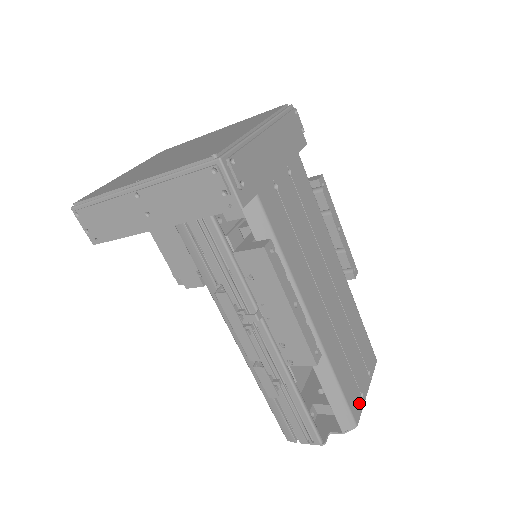
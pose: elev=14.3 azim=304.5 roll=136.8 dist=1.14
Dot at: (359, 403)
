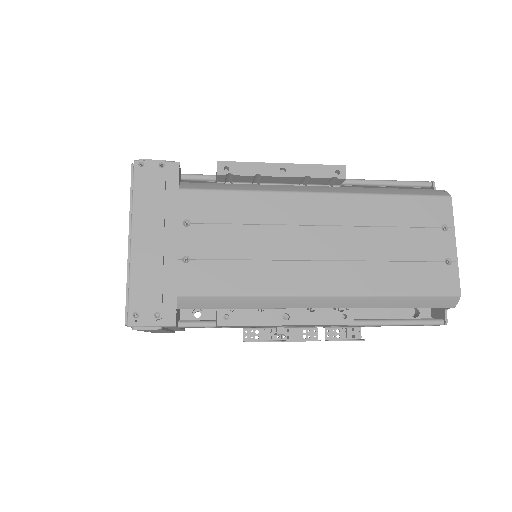
Dot at: (448, 273)
